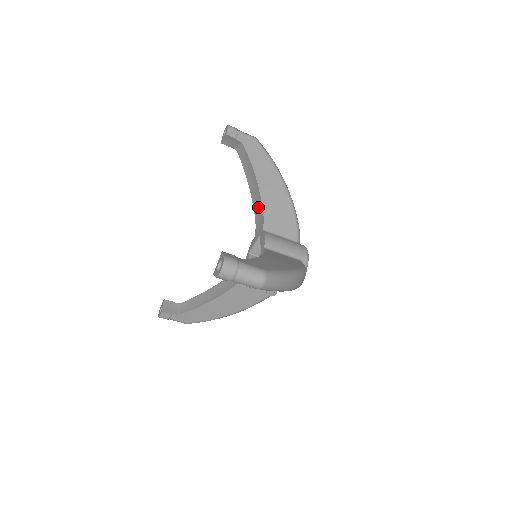
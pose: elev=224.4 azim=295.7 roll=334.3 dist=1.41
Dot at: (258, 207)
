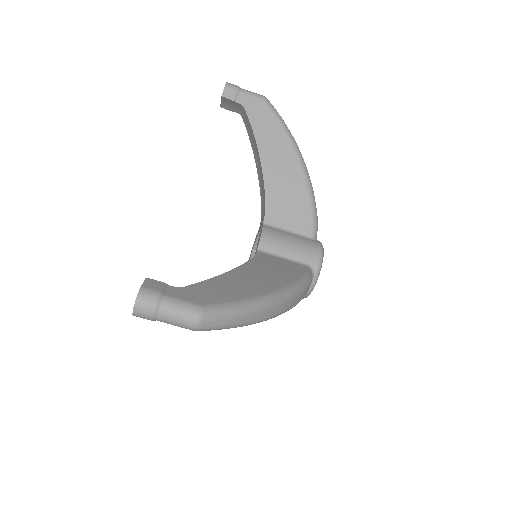
Dot at: (262, 191)
